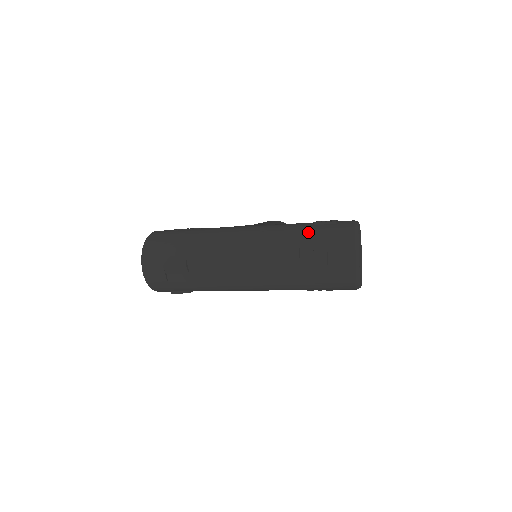
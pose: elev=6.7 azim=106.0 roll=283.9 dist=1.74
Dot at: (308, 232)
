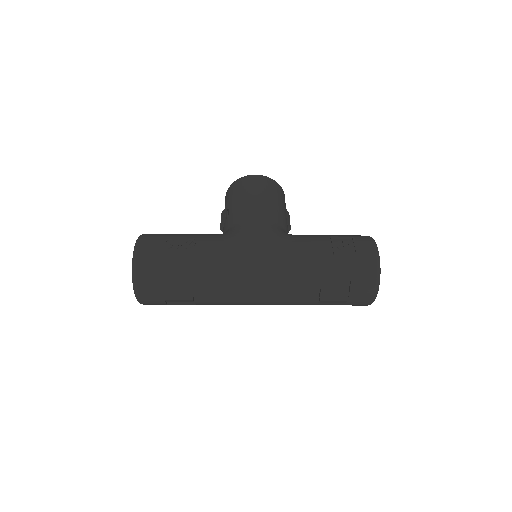
Dot at: (330, 269)
